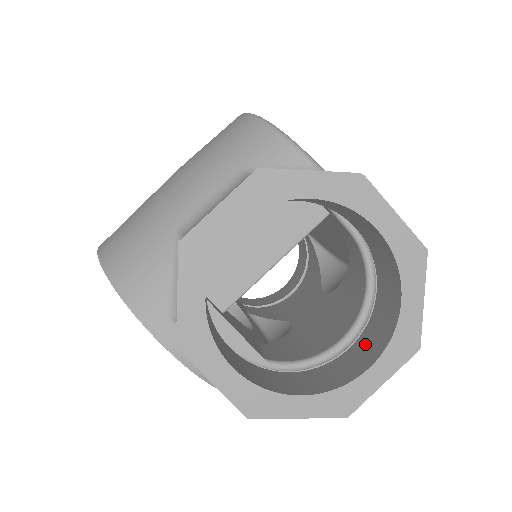
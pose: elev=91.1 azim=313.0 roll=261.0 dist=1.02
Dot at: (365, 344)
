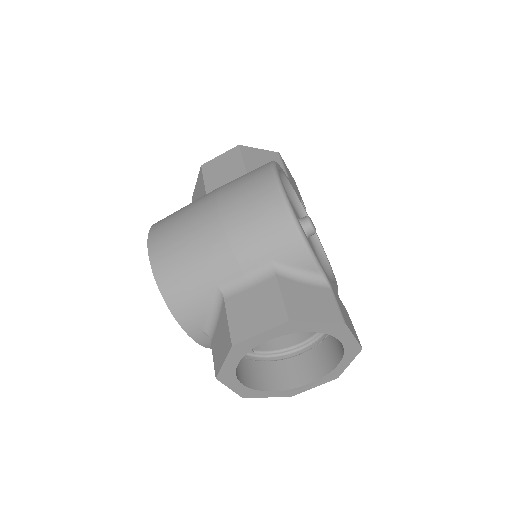
Dot at: (311, 361)
